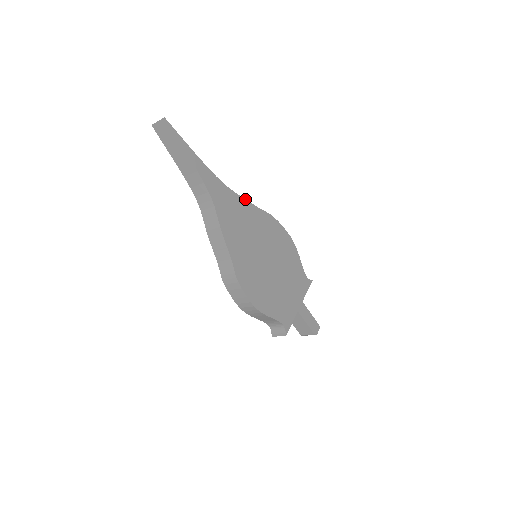
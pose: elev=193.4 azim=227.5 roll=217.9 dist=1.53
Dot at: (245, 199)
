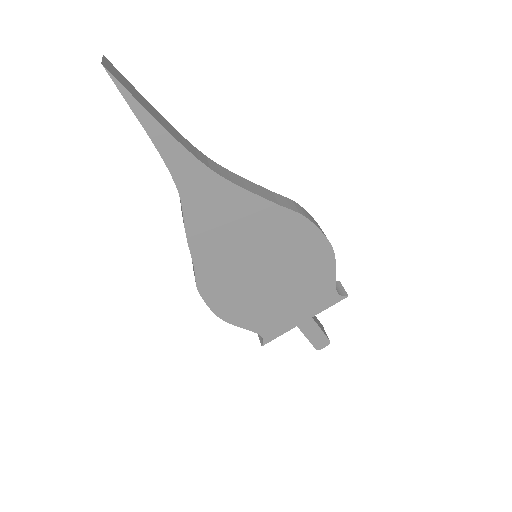
Dot at: (252, 192)
